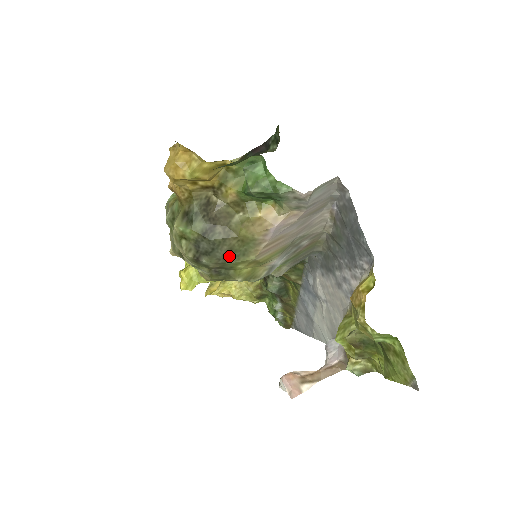
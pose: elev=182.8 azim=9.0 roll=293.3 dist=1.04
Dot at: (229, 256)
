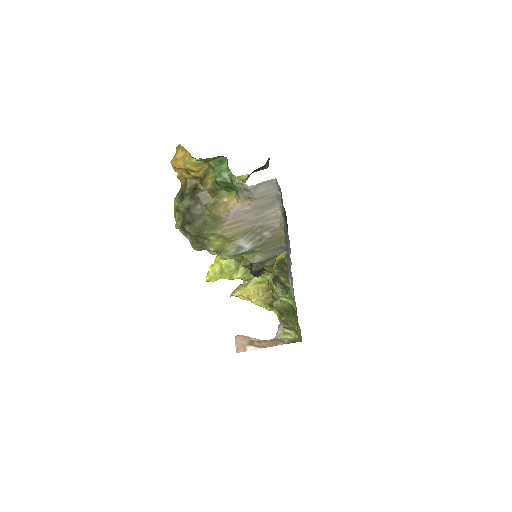
Dot at: (203, 228)
